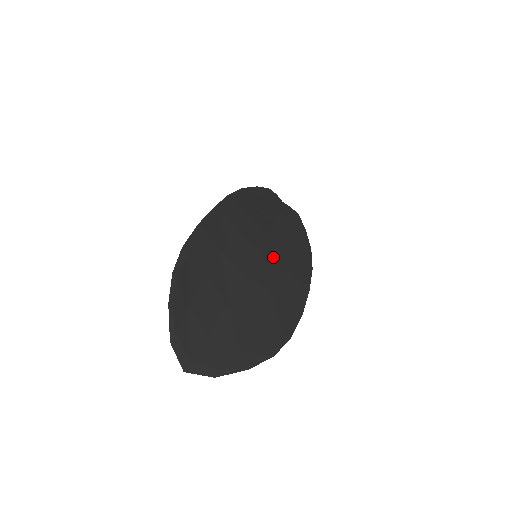
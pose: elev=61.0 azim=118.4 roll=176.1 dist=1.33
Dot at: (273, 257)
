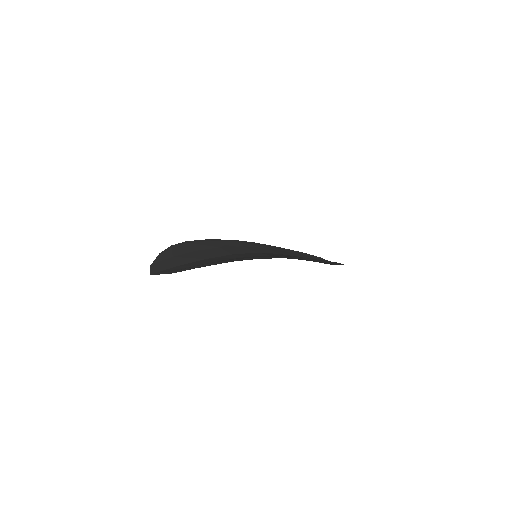
Dot at: (269, 254)
